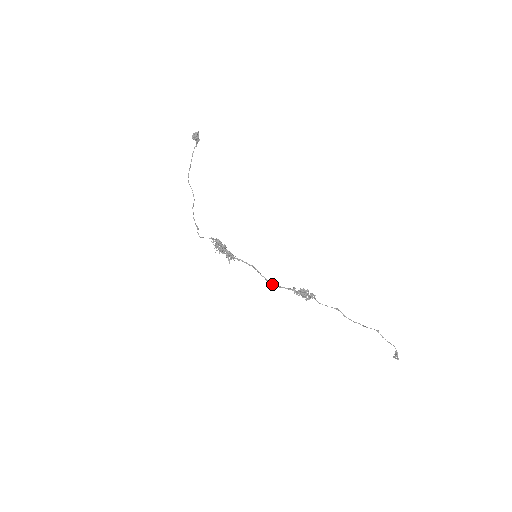
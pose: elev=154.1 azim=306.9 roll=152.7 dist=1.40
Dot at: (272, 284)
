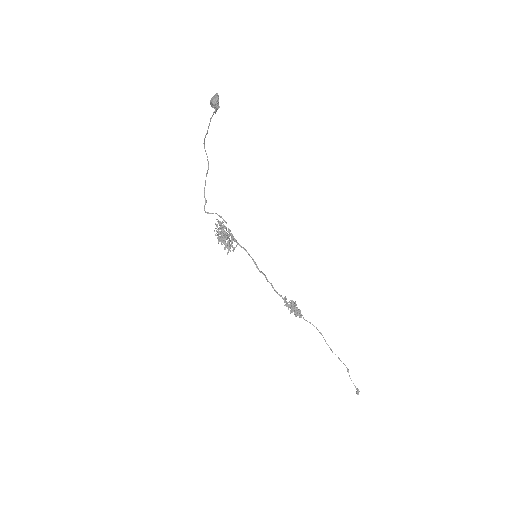
Dot at: (268, 281)
